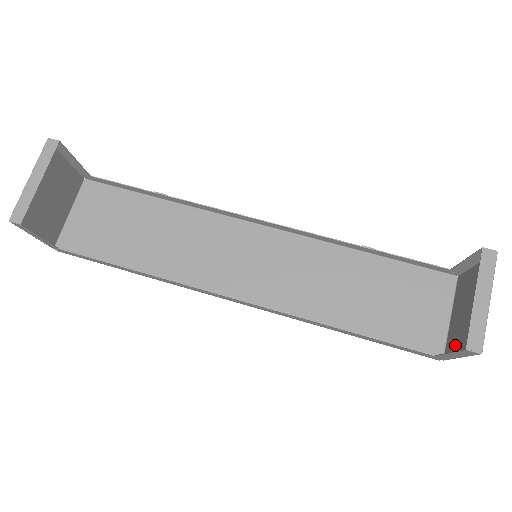
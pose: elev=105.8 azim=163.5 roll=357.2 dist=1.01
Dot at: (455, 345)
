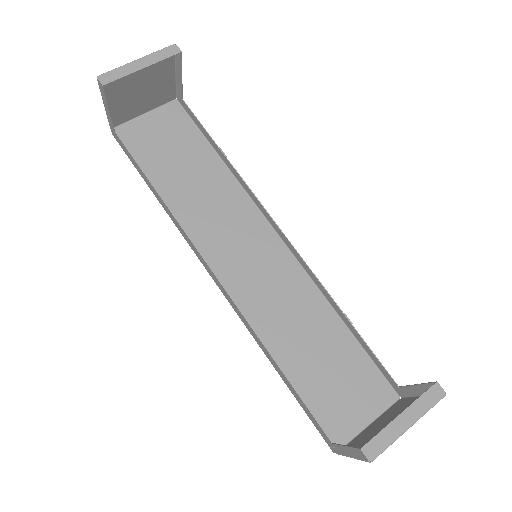
Dot at: occluded
